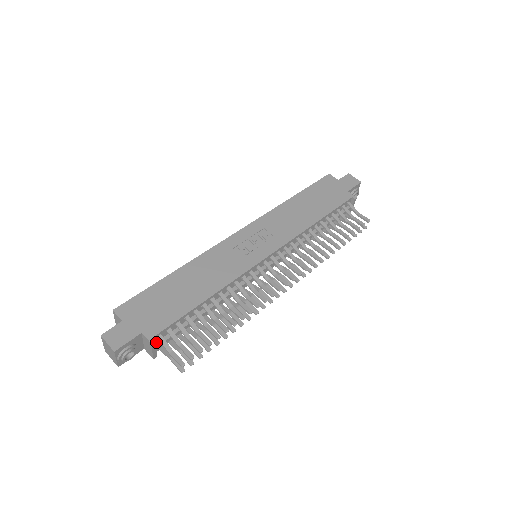
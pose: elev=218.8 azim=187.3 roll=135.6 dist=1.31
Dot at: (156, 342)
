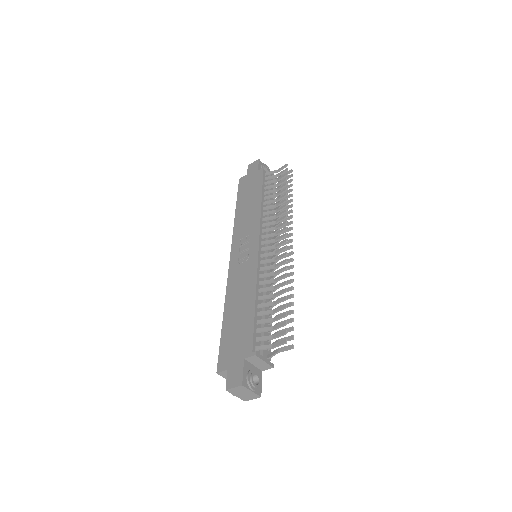
Dot at: (260, 355)
